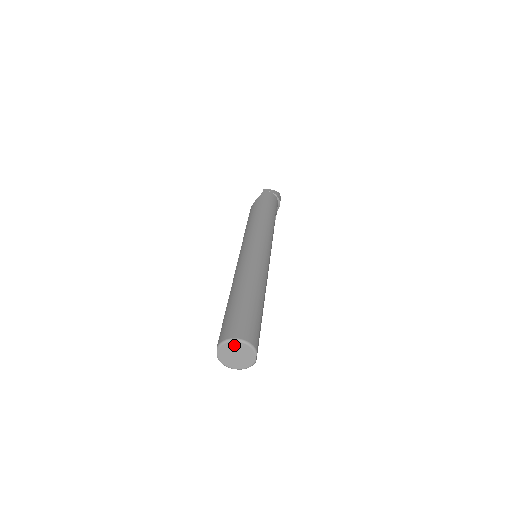
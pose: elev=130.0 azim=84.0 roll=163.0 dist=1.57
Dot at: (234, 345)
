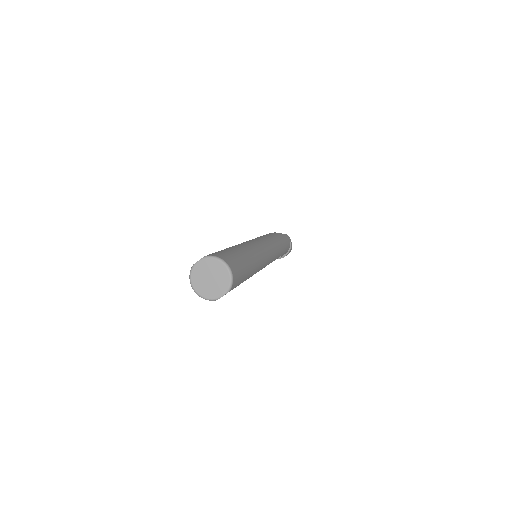
Dot at: (220, 268)
